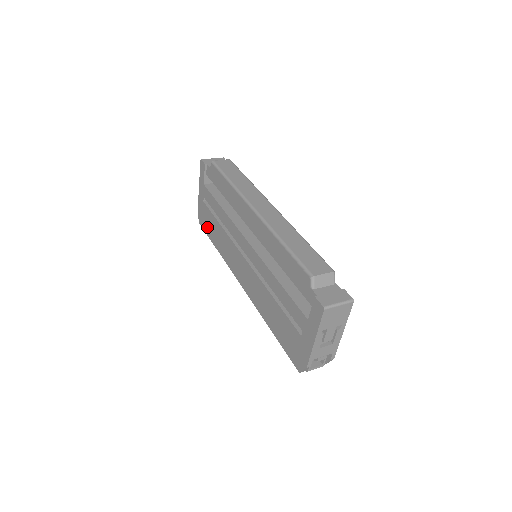
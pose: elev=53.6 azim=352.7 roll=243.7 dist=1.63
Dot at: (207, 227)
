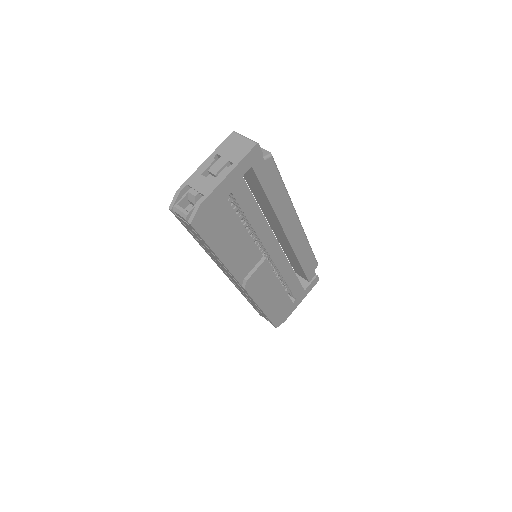
Dot at: occluded
